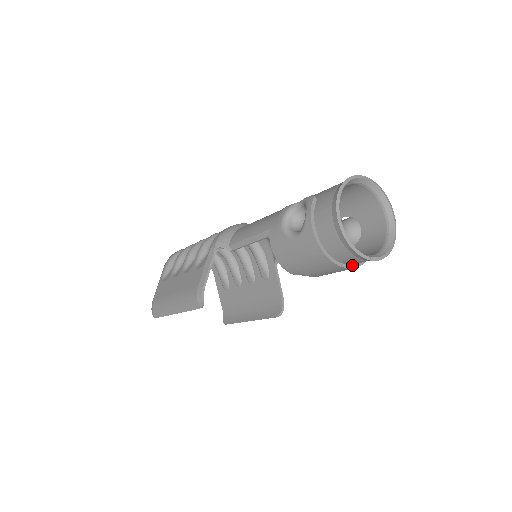
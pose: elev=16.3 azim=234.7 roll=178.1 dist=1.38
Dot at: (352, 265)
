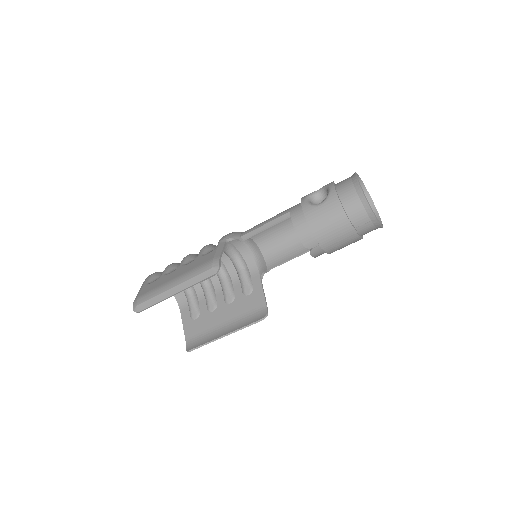
Dot at: (357, 233)
